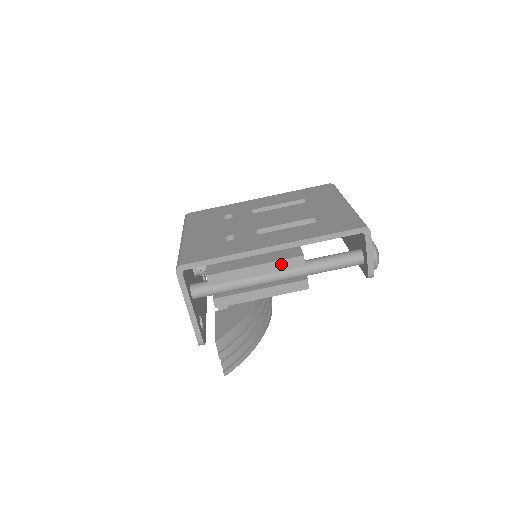
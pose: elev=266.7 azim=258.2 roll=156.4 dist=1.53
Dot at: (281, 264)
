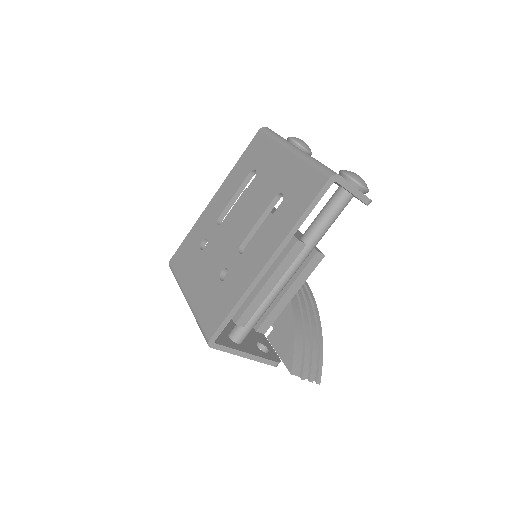
Dot at: (285, 262)
